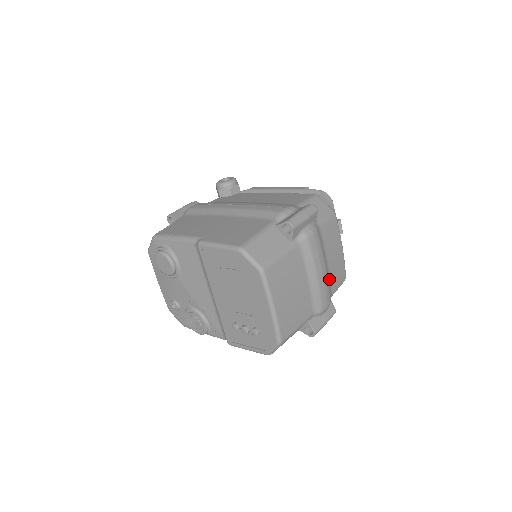
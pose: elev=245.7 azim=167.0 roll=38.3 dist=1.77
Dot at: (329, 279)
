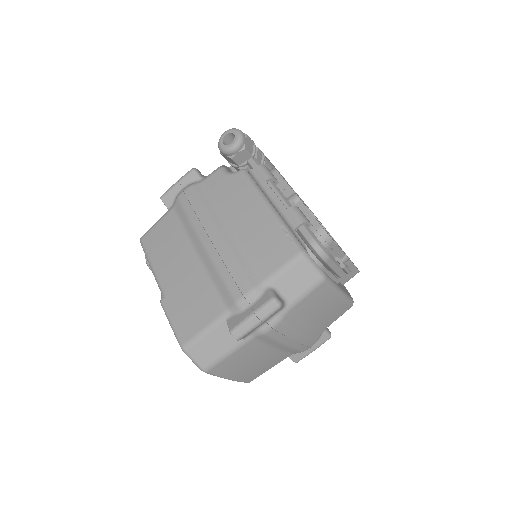
Dot at: (314, 329)
